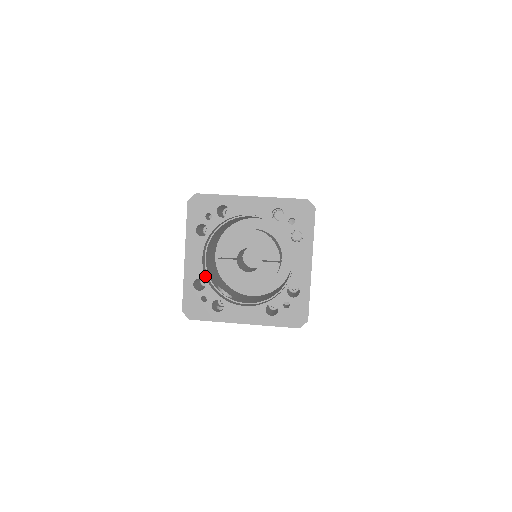
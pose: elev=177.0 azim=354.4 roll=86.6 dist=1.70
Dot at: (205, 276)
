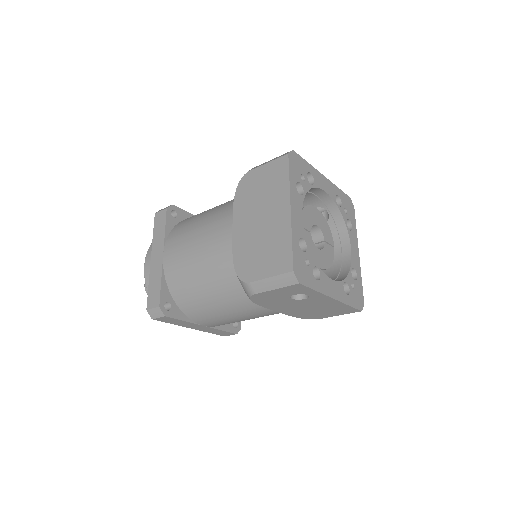
Dot at: (305, 237)
